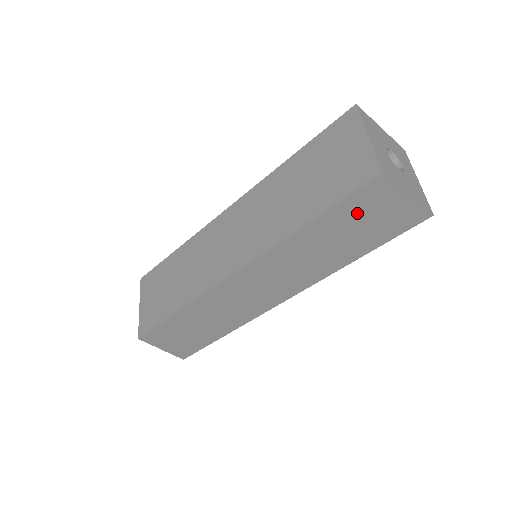
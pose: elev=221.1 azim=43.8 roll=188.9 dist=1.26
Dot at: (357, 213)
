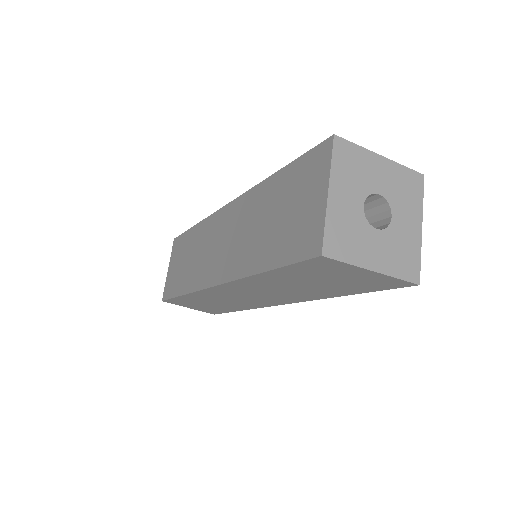
Dot at: (315, 273)
